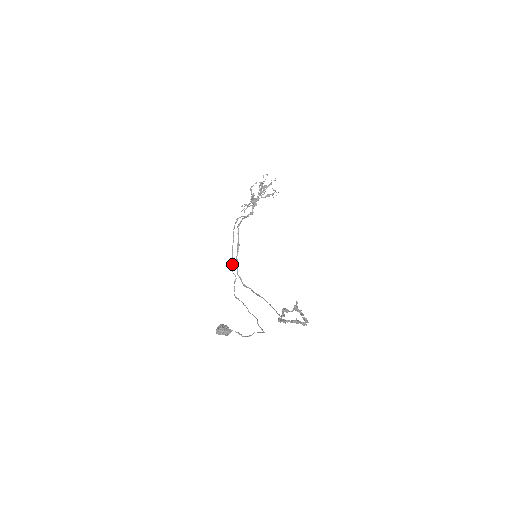
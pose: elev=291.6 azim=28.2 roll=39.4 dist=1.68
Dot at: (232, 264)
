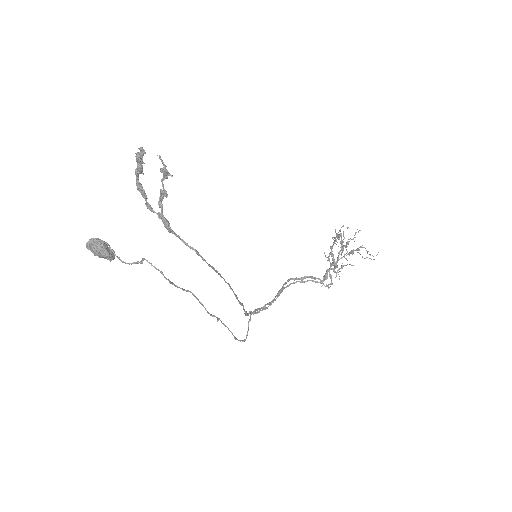
Dot at: (259, 310)
